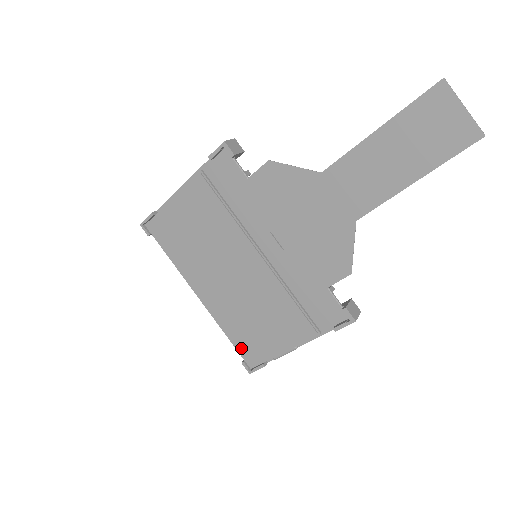
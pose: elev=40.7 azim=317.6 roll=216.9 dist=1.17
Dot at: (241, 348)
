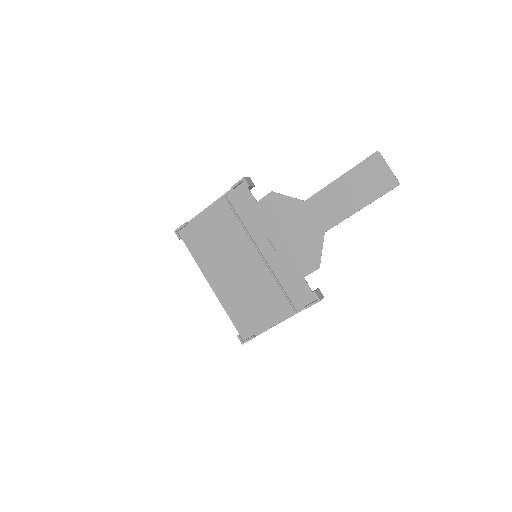
Dot at: (238, 324)
